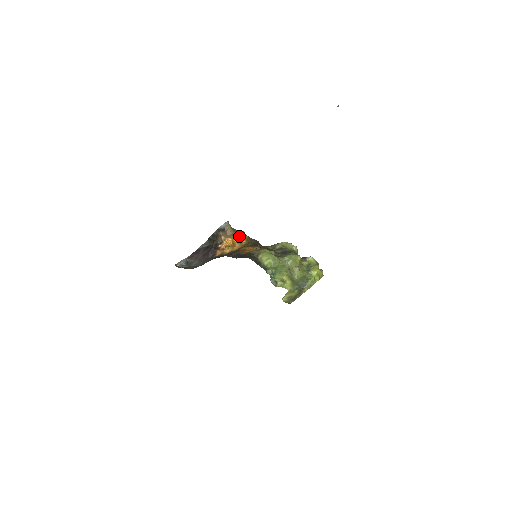
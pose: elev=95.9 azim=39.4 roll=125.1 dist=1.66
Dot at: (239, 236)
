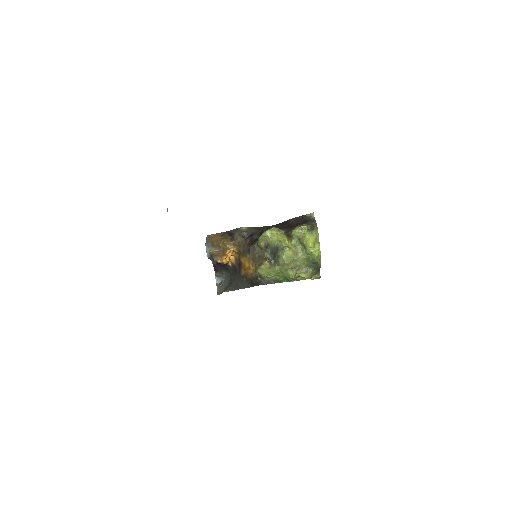
Dot at: (227, 250)
